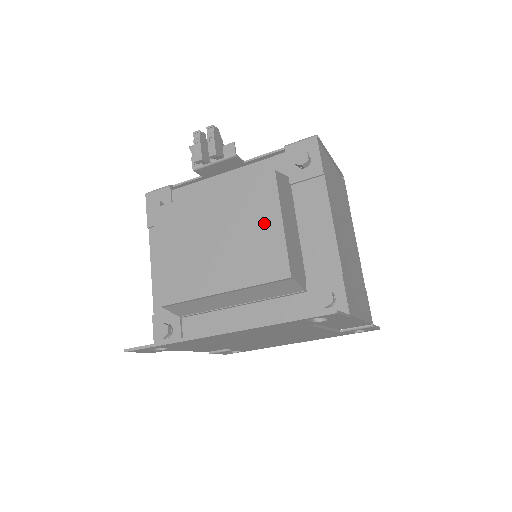
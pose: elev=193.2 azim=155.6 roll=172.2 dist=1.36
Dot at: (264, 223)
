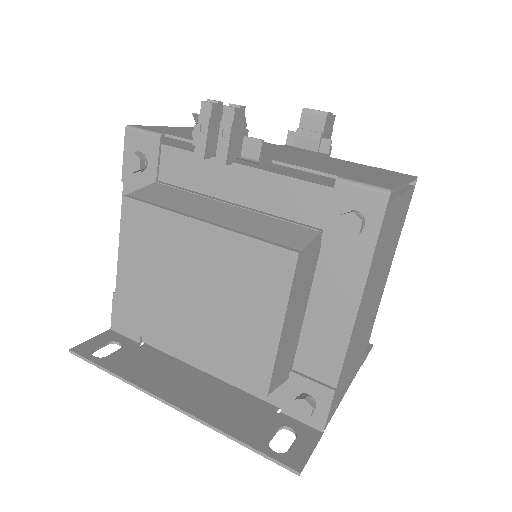
Dot at: (258, 315)
